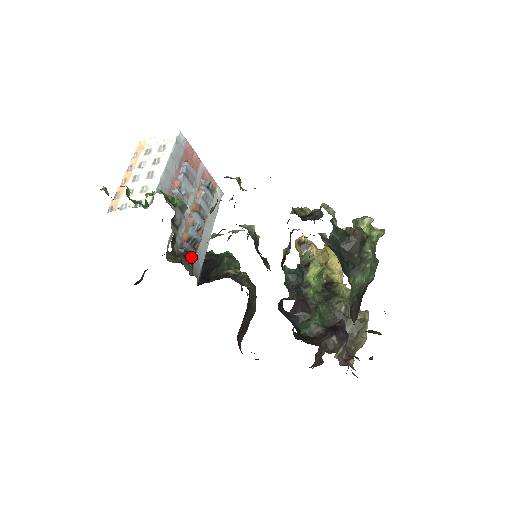
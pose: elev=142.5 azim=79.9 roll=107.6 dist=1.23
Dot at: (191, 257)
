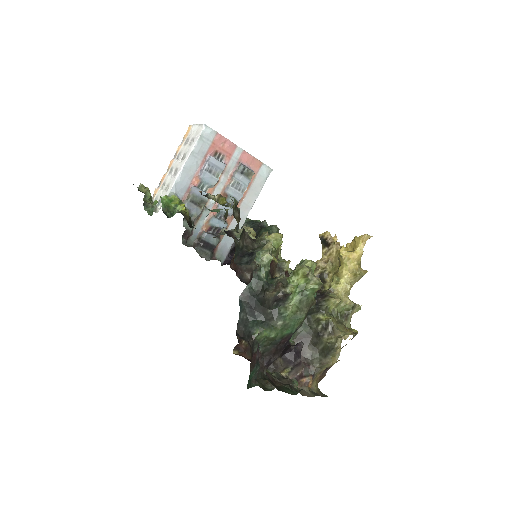
Dot at: (209, 245)
